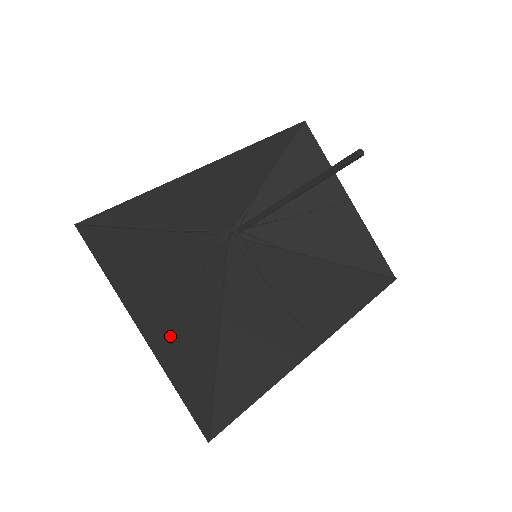
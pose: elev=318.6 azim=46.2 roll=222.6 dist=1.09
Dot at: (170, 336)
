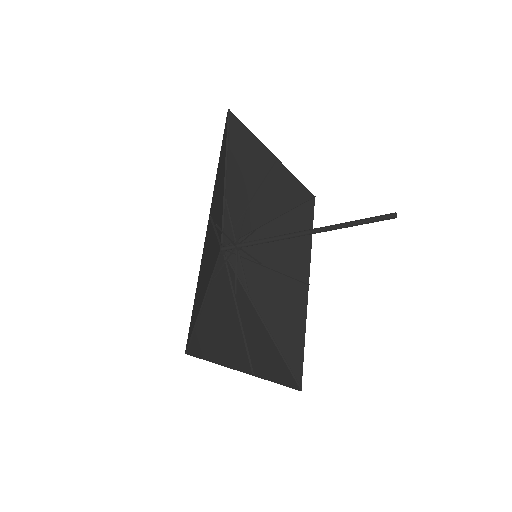
Dot at: (257, 359)
